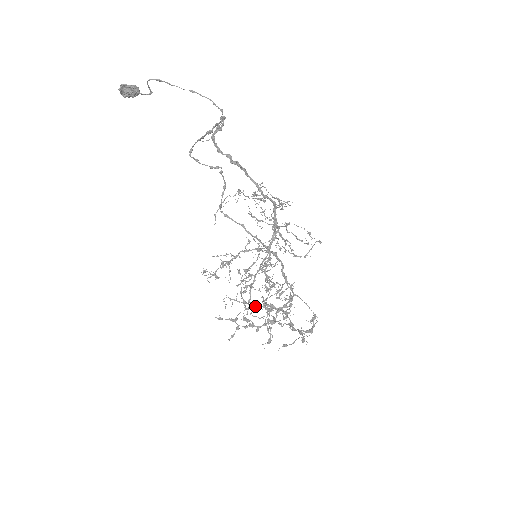
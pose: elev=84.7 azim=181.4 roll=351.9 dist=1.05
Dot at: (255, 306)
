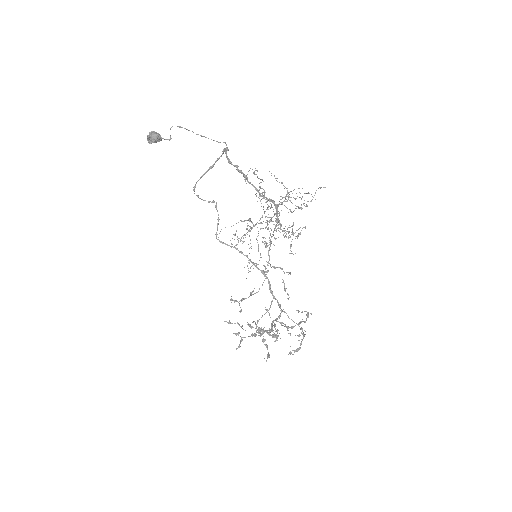
Dot at: (285, 236)
